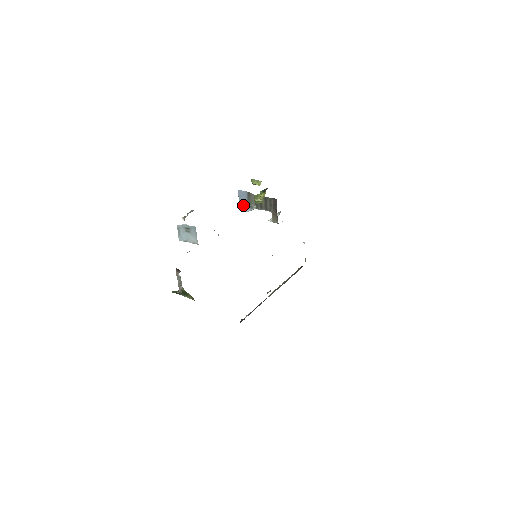
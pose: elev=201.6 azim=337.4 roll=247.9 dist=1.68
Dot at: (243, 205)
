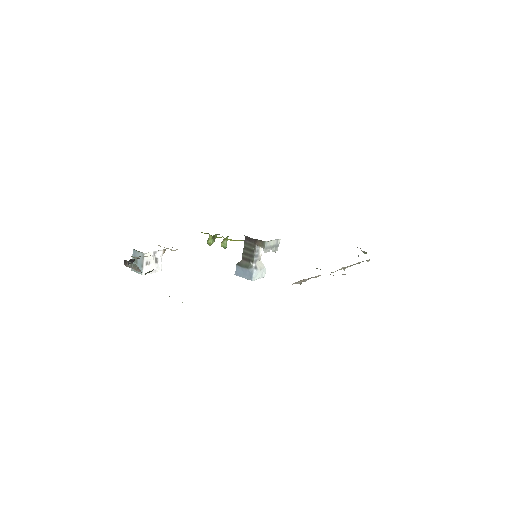
Dot at: (247, 275)
